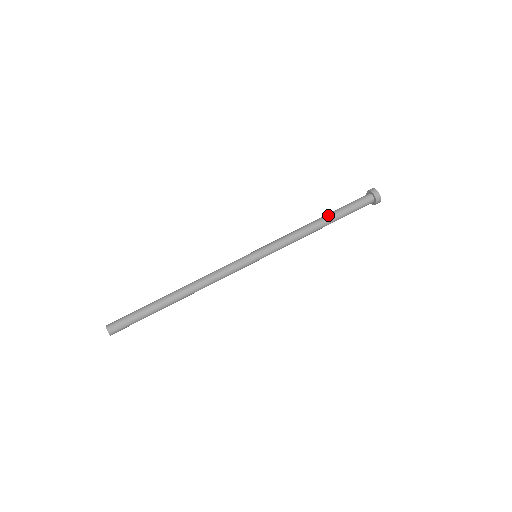
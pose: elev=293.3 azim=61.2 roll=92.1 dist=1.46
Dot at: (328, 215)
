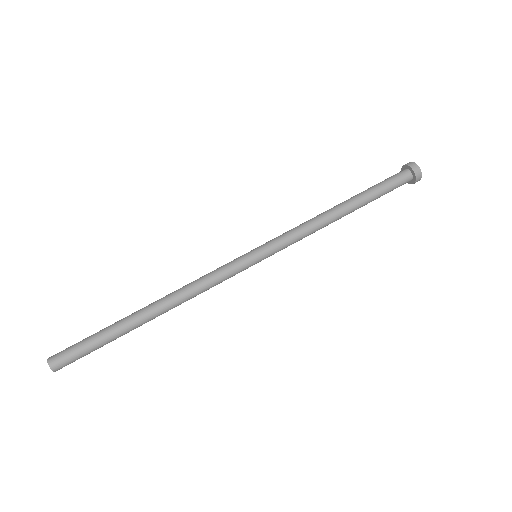
Dot at: (356, 204)
